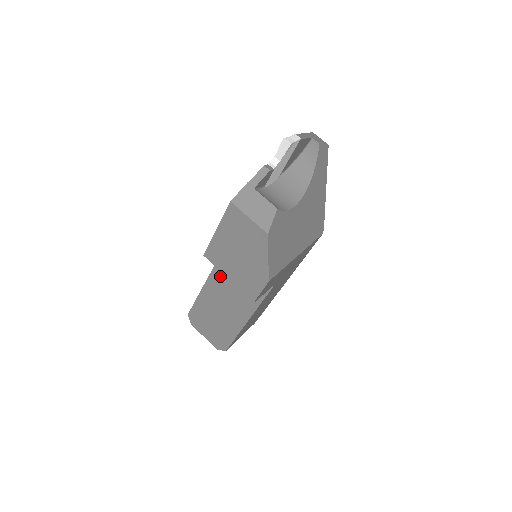
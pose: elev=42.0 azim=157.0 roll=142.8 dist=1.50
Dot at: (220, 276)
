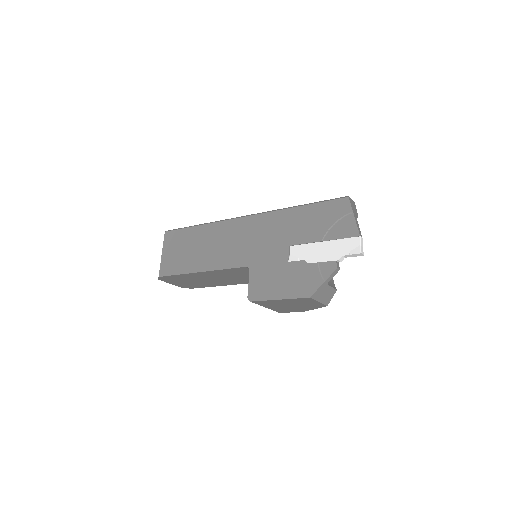
Dot at: (222, 273)
